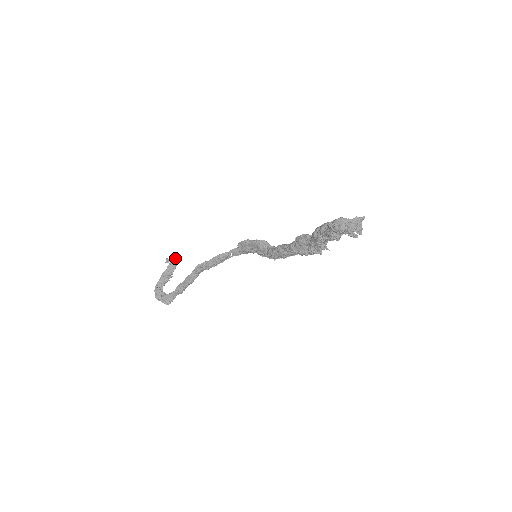
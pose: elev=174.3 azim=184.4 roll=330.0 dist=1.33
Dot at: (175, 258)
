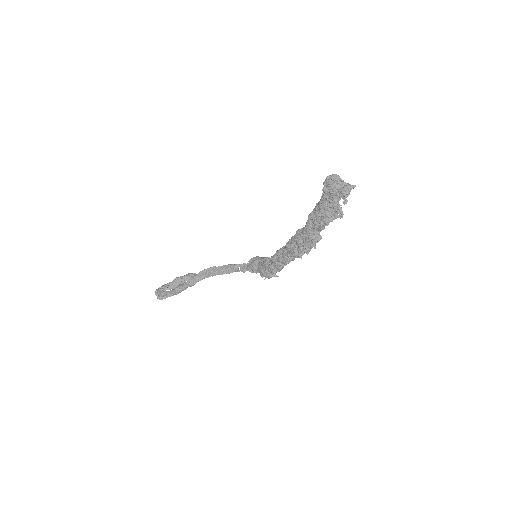
Dot at: occluded
